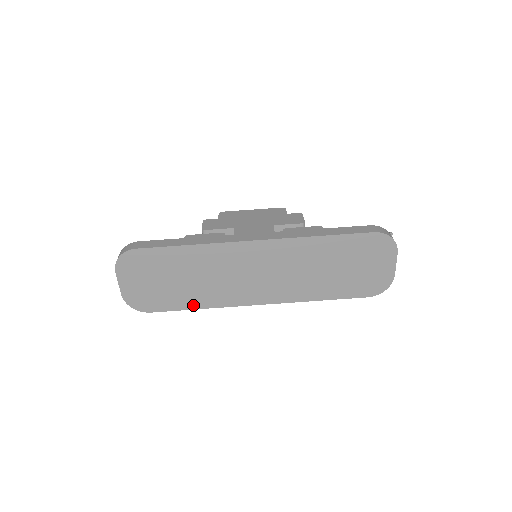
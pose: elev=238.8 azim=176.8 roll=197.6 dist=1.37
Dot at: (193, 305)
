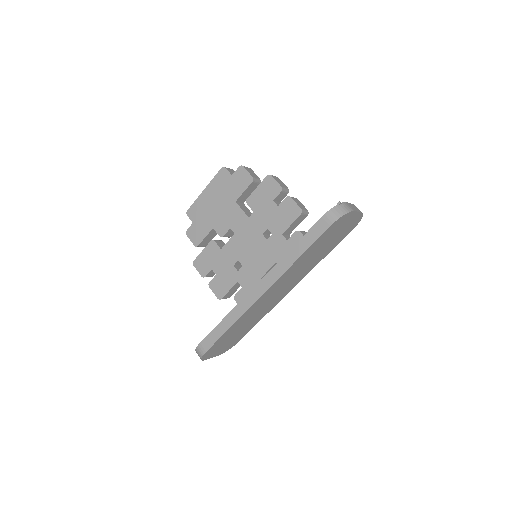
Dot at: (256, 322)
